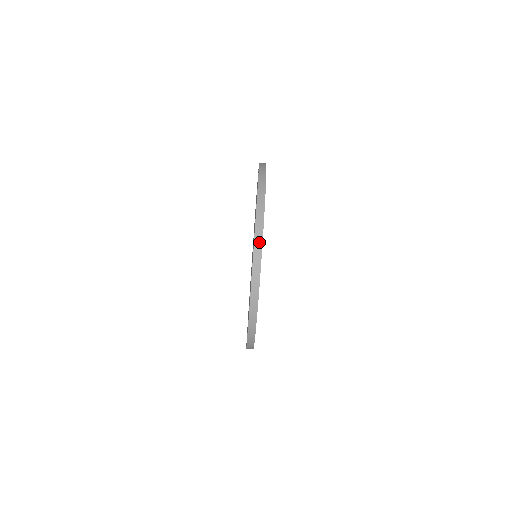
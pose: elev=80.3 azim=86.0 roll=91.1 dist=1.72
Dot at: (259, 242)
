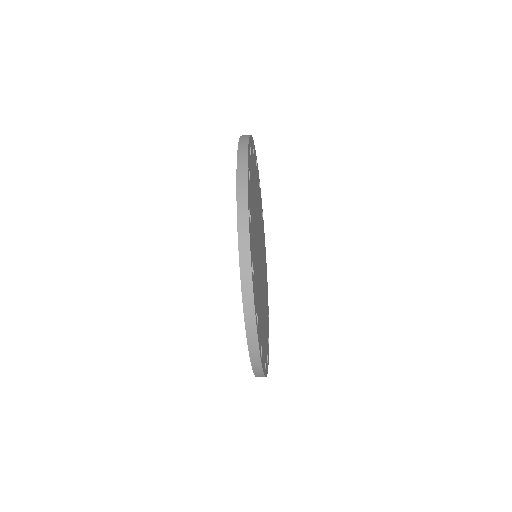
Dot at: (253, 337)
